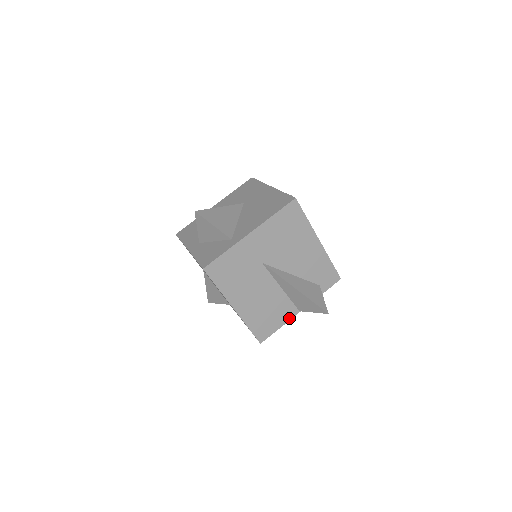
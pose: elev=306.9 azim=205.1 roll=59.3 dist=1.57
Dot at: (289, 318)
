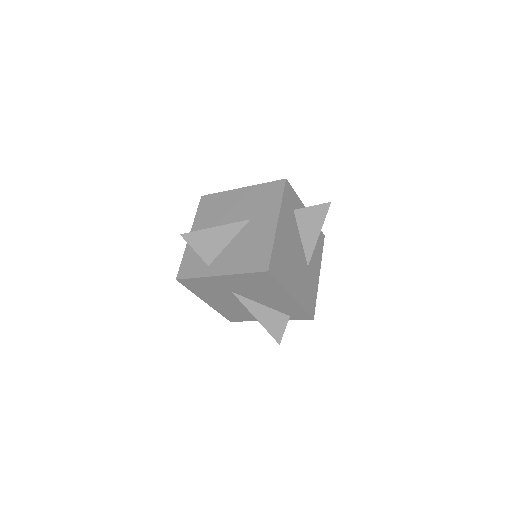
Dot at: occluded
